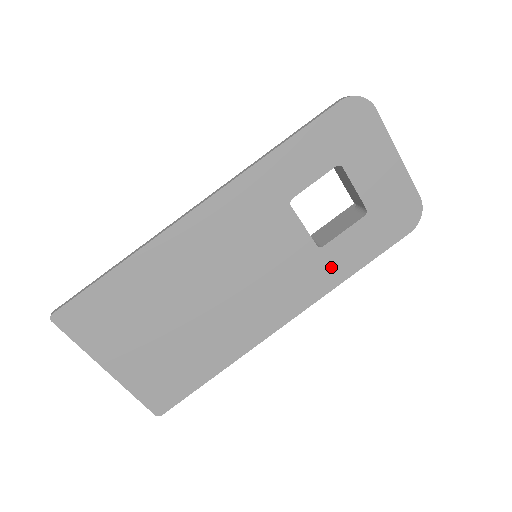
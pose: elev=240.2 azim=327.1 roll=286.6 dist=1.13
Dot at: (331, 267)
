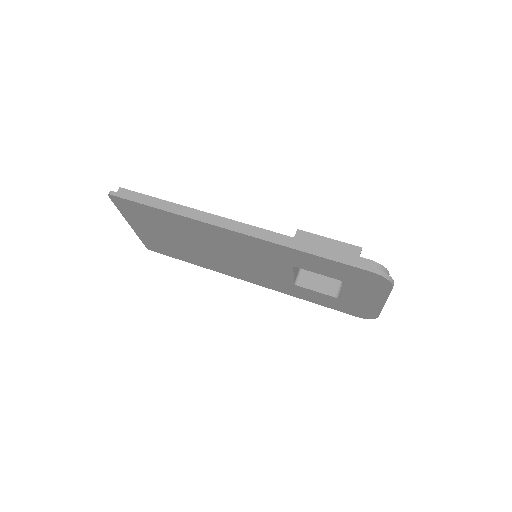
Dot at: (295, 291)
